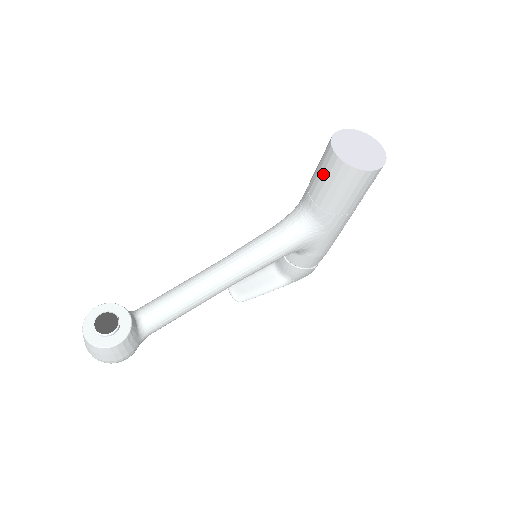
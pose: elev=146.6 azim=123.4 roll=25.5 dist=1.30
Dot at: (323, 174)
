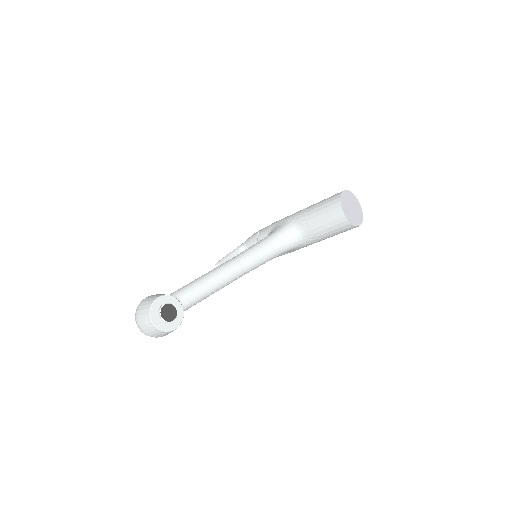
Dot at: (327, 219)
